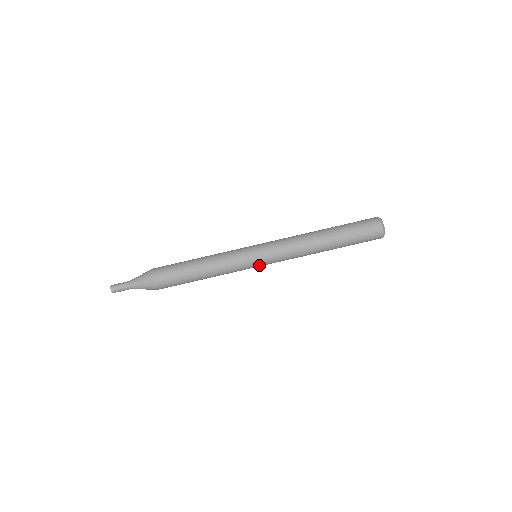
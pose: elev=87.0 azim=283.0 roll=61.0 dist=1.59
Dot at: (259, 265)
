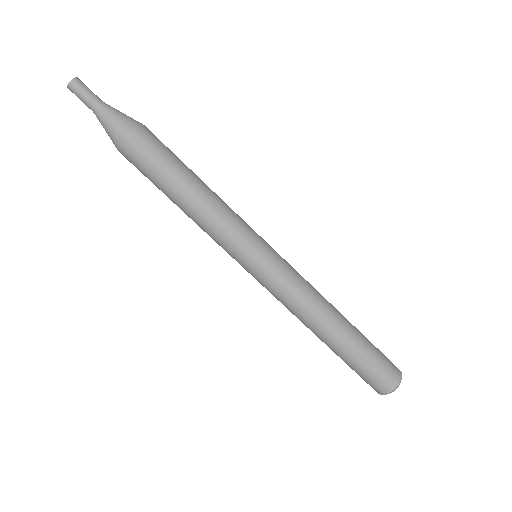
Dot at: occluded
